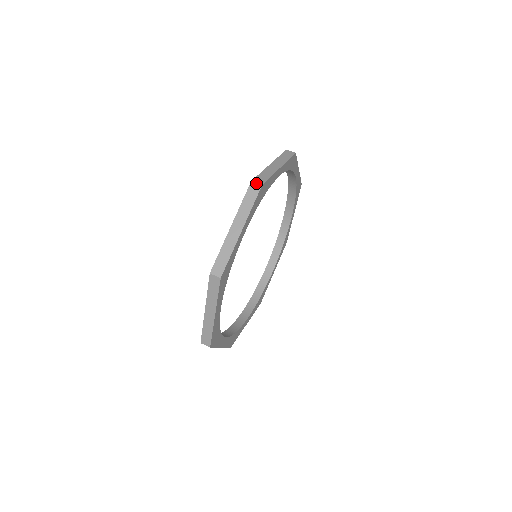
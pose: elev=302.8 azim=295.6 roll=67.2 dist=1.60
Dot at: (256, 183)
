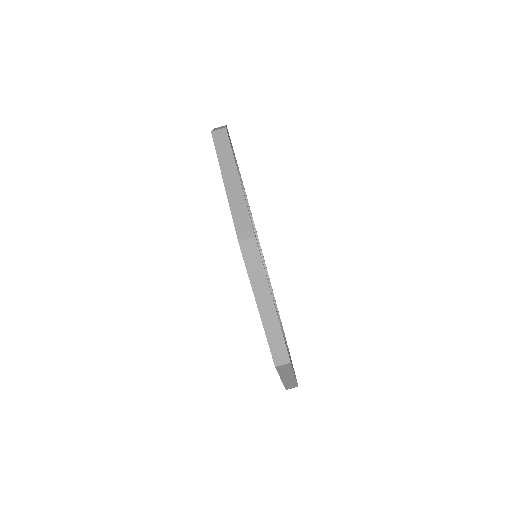
Dot at: (282, 365)
